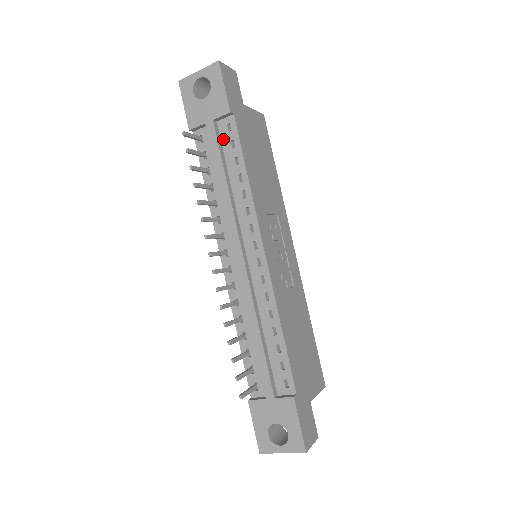
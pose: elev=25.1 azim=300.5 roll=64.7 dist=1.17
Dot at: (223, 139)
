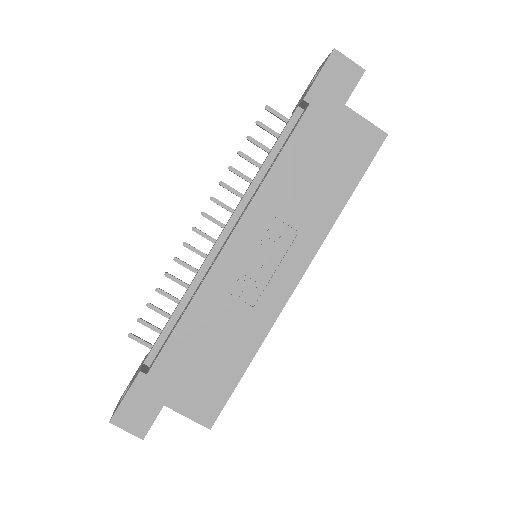
Dot at: (294, 127)
